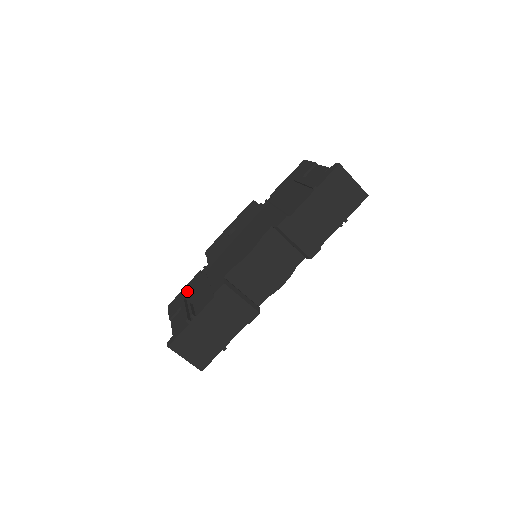
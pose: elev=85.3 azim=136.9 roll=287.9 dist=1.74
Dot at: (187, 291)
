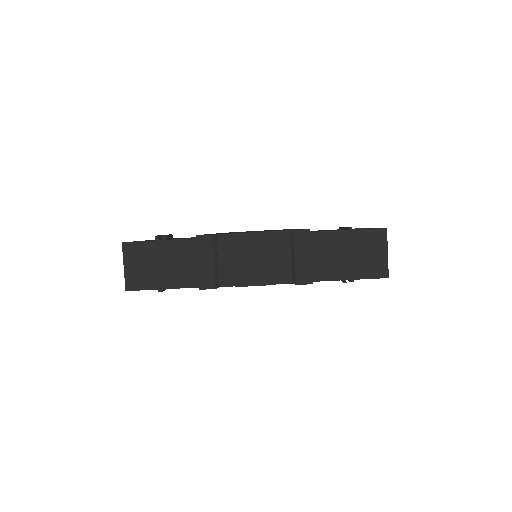
Dot at: occluded
